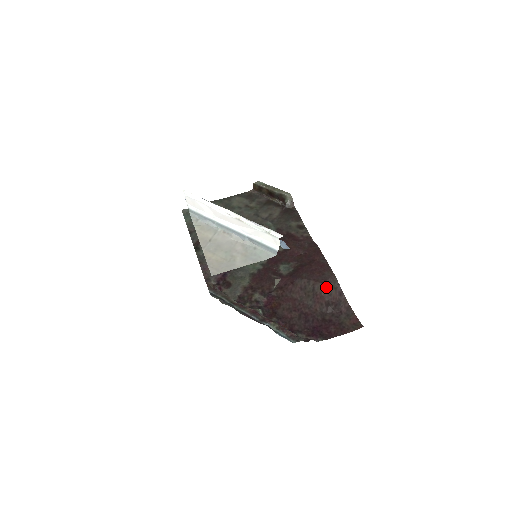
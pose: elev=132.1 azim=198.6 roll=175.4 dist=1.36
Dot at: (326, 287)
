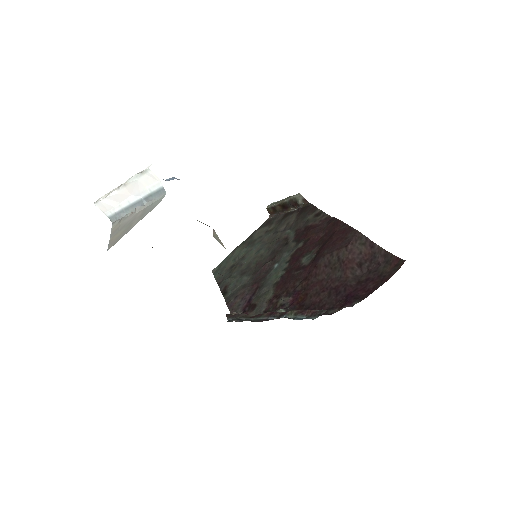
Dot at: (352, 248)
